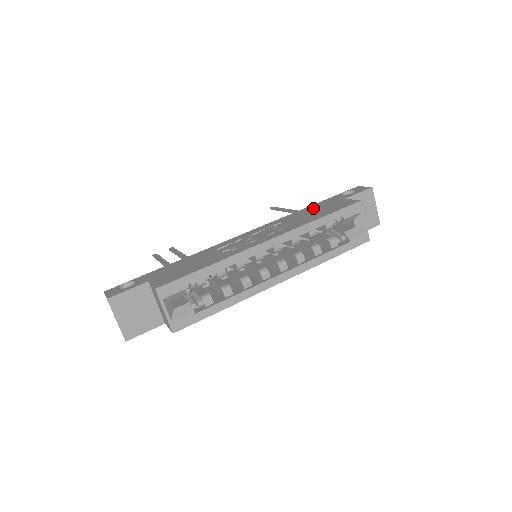
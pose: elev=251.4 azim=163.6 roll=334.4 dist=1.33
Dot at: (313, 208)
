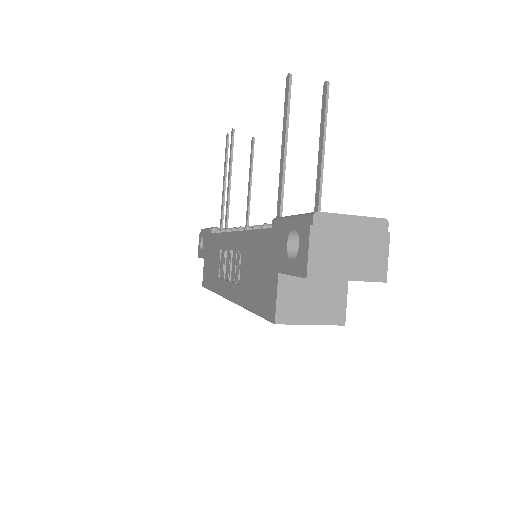
Dot at: (260, 251)
